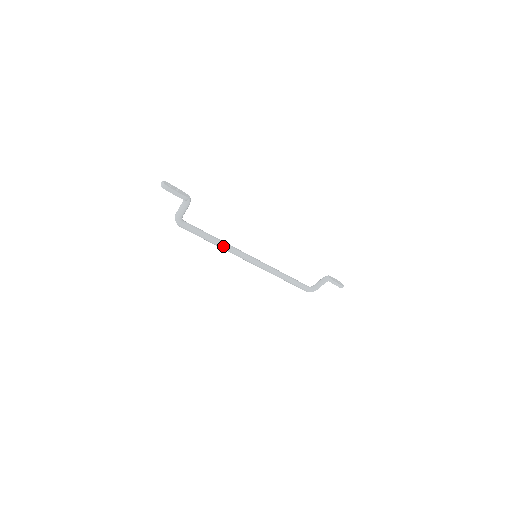
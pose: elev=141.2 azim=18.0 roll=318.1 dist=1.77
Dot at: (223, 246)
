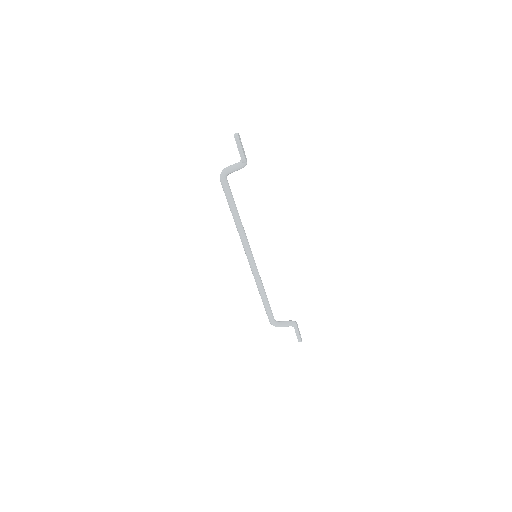
Dot at: (239, 225)
